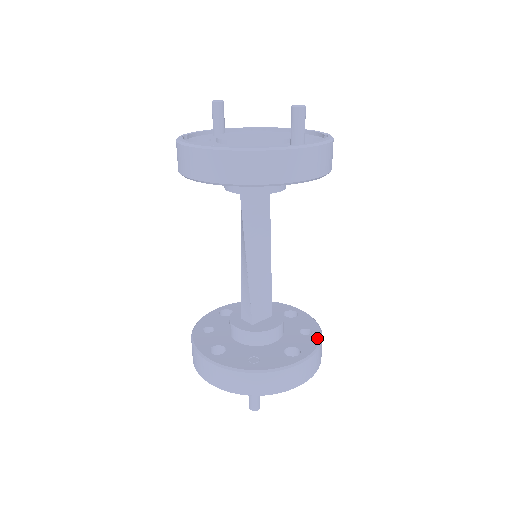
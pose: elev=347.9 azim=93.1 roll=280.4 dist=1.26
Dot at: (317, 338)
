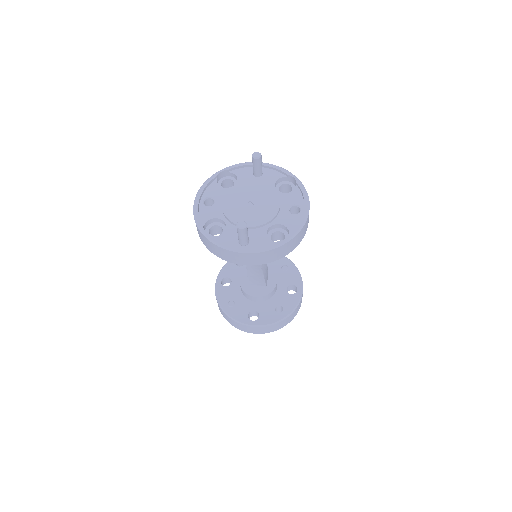
Dot at: (277, 319)
